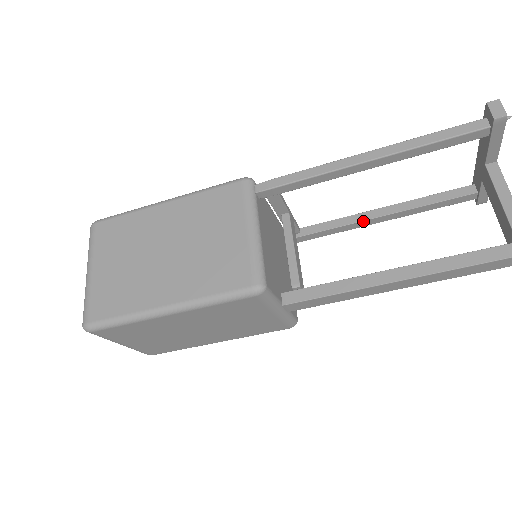
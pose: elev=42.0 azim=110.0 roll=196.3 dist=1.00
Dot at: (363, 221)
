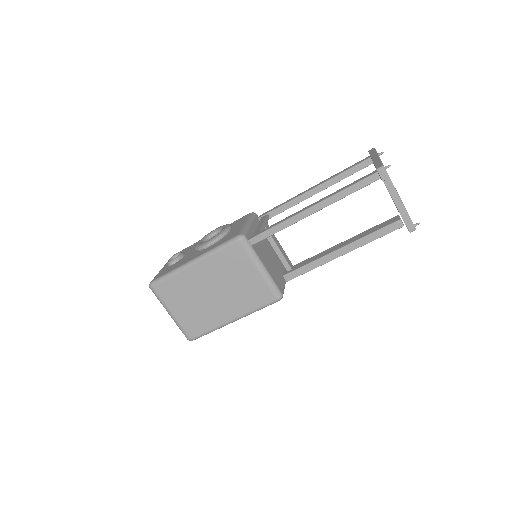
Dot at: occluded
